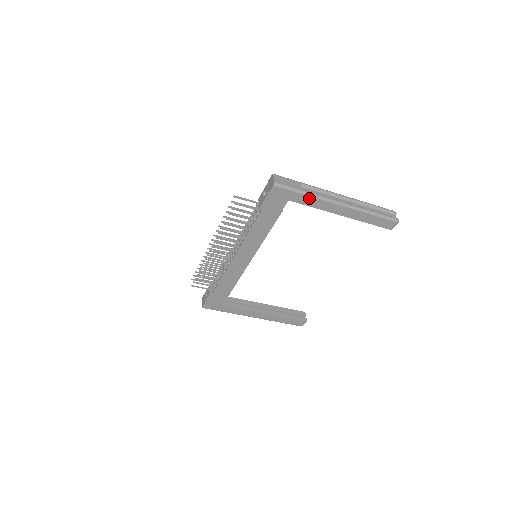
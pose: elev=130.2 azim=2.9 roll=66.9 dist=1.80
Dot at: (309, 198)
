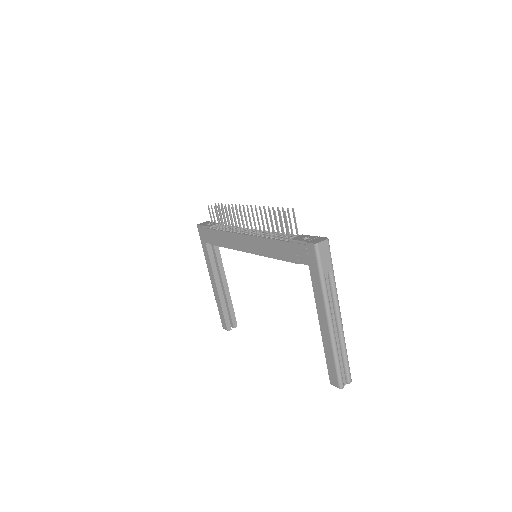
Dot at: (320, 286)
